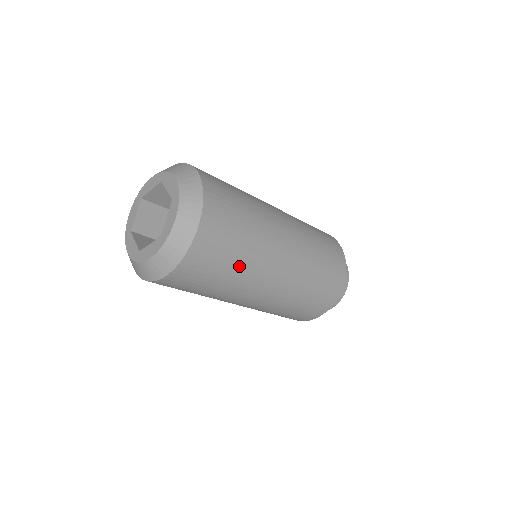
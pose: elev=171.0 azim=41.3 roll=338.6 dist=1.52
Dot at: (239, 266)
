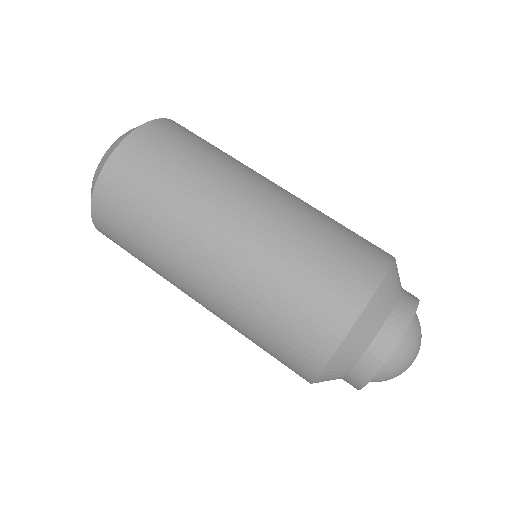
Dot at: (163, 207)
